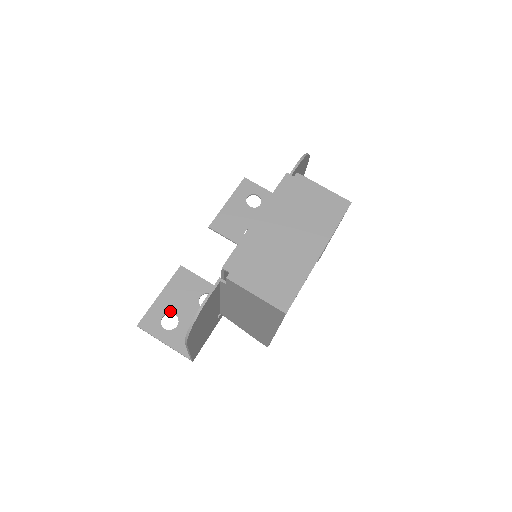
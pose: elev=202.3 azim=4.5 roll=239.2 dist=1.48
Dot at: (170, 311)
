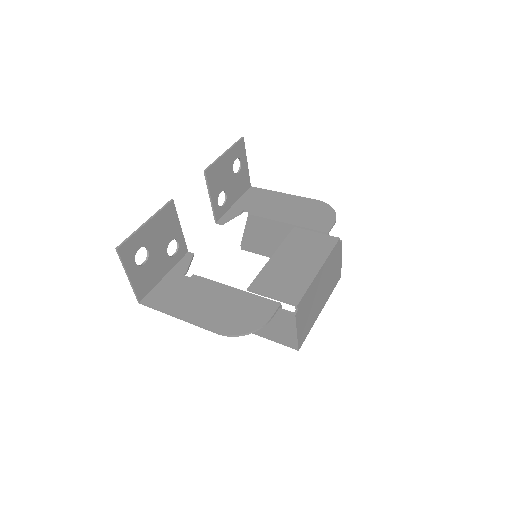
Dot at: (147, 245)
